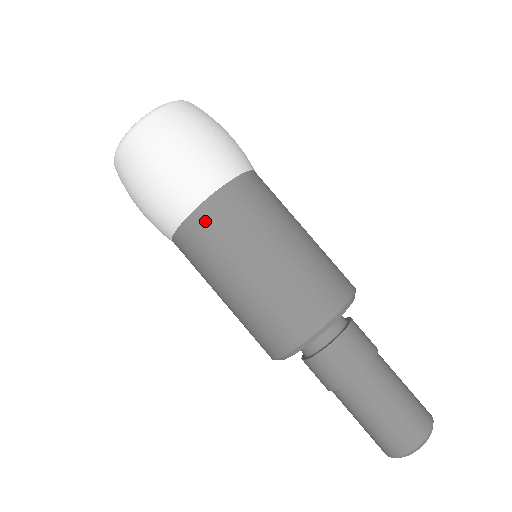
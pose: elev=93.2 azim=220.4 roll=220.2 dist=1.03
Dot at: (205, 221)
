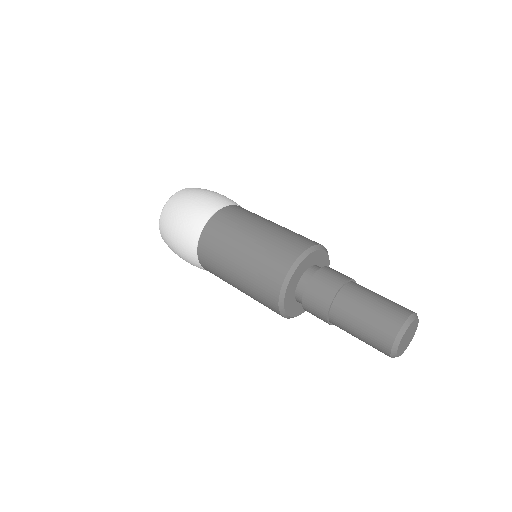
Dot at: (207, 240)
